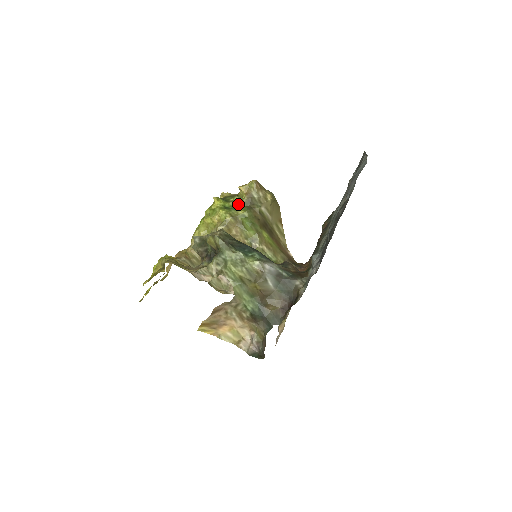
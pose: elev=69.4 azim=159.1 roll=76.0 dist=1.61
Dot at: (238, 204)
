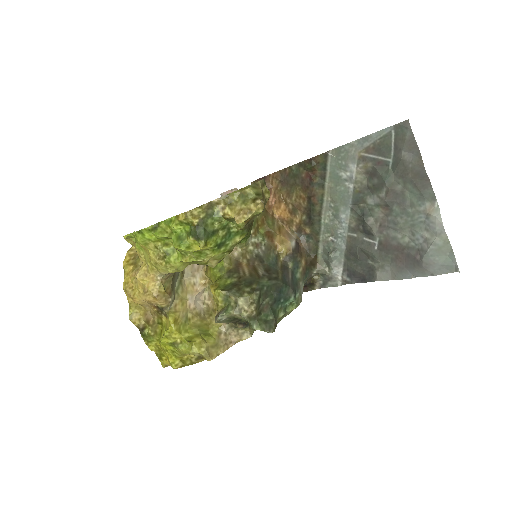
Dot at: (229, 227)
